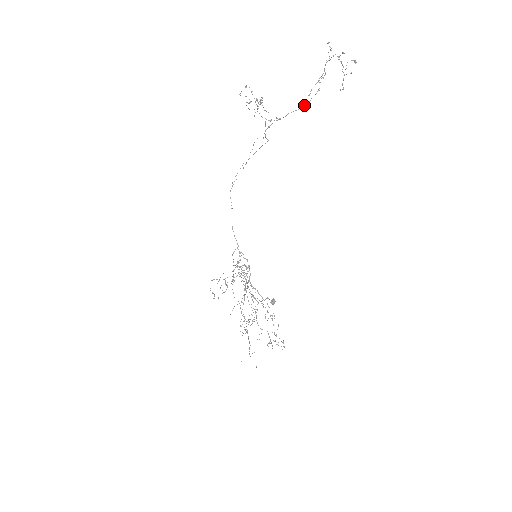
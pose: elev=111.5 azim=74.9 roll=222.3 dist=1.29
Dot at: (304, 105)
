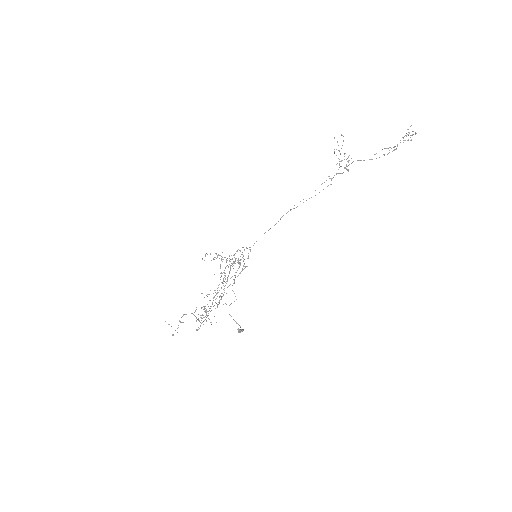
Dot at: occluded
